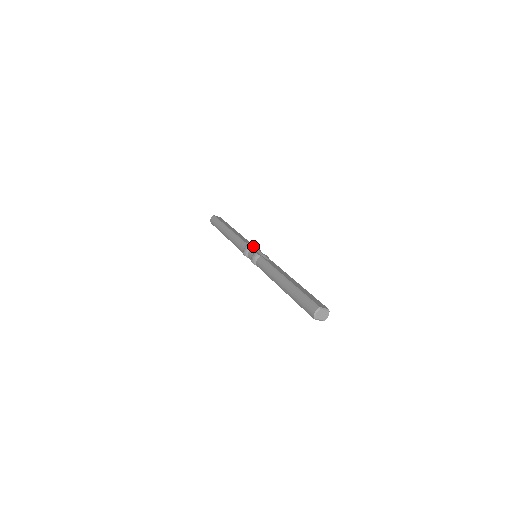
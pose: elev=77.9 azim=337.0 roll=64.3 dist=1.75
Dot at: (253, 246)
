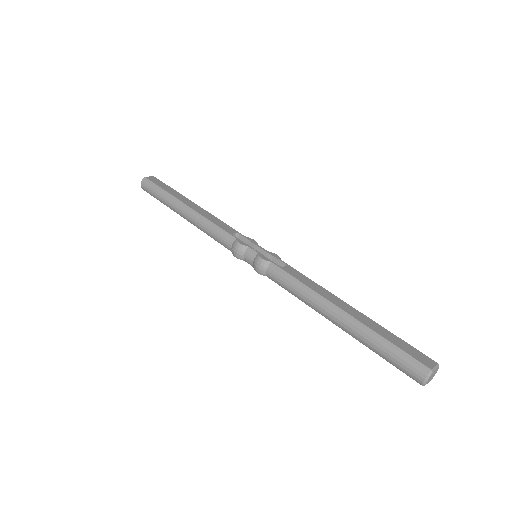
Dot at: (242, 236)
